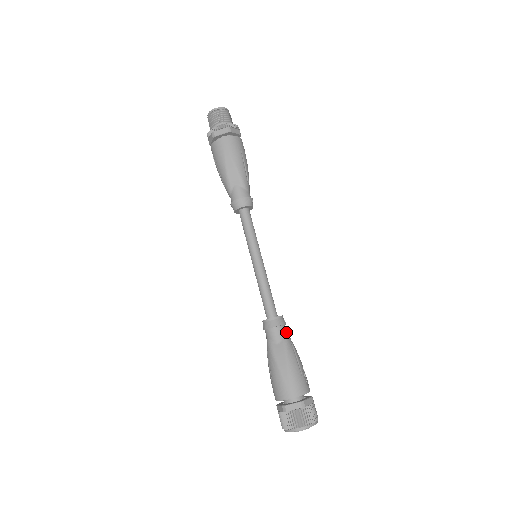
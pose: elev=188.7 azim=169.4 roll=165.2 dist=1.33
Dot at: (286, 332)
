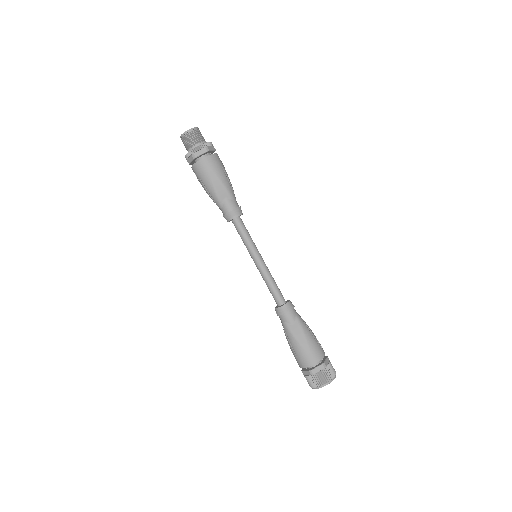
Dot at: (296, 313)
